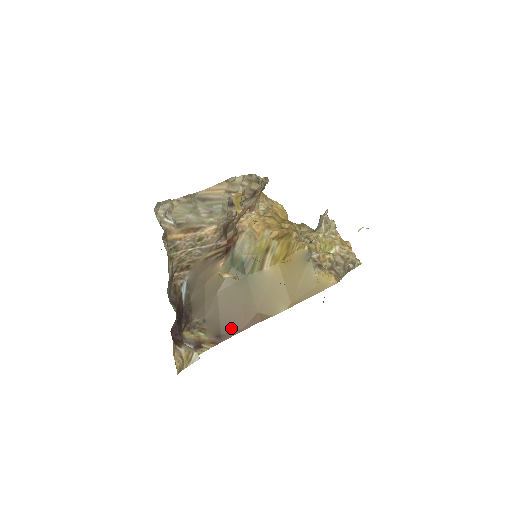
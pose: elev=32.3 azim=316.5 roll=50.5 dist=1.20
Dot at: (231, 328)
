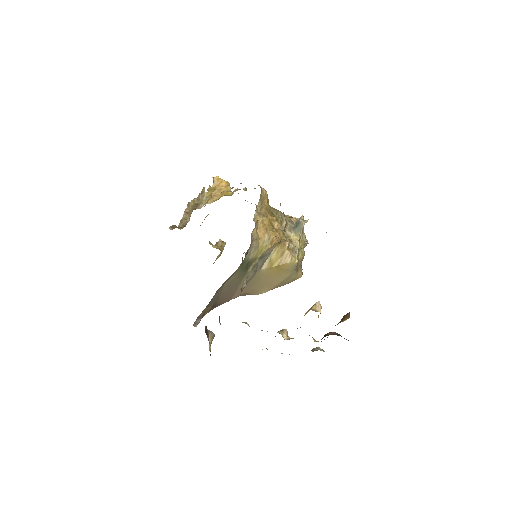
Dot at: (224, 301)
